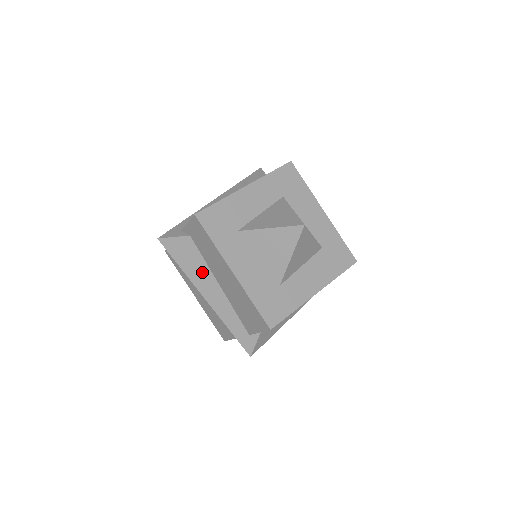
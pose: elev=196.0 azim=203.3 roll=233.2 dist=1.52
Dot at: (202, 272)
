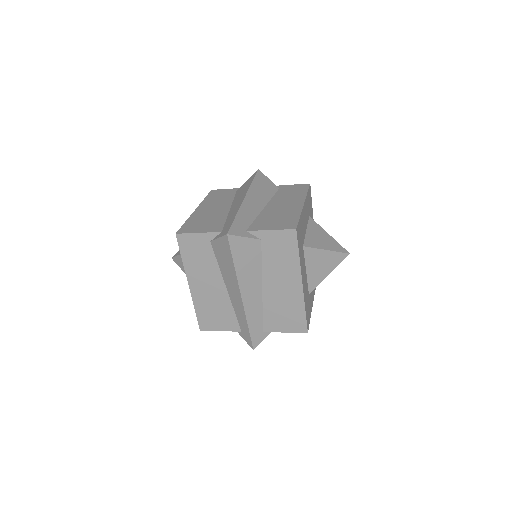
Dot at: (253, 274)
